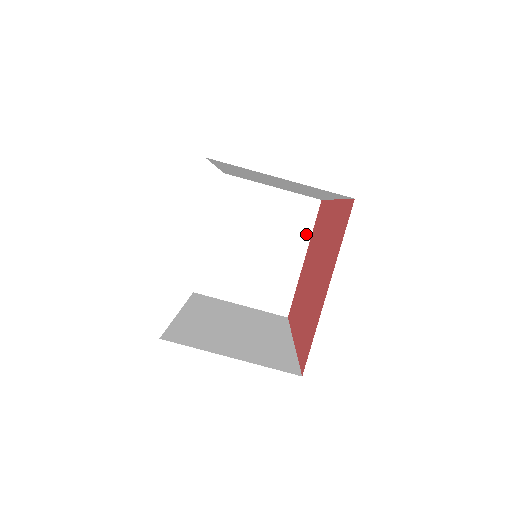
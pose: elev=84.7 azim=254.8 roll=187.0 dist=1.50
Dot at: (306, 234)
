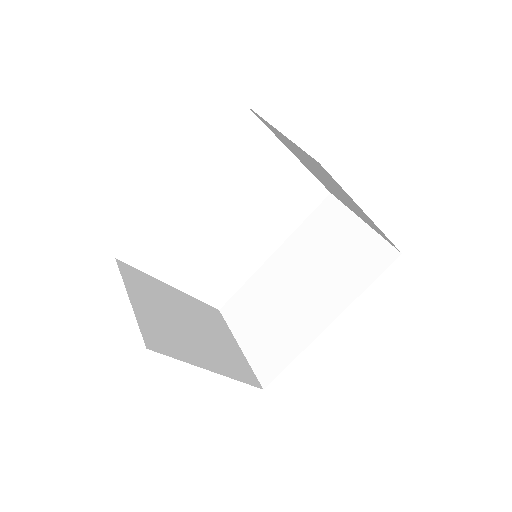
Dot at: (232, 374)
